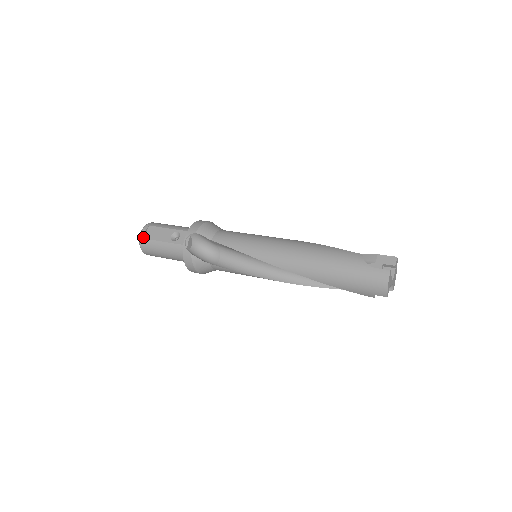
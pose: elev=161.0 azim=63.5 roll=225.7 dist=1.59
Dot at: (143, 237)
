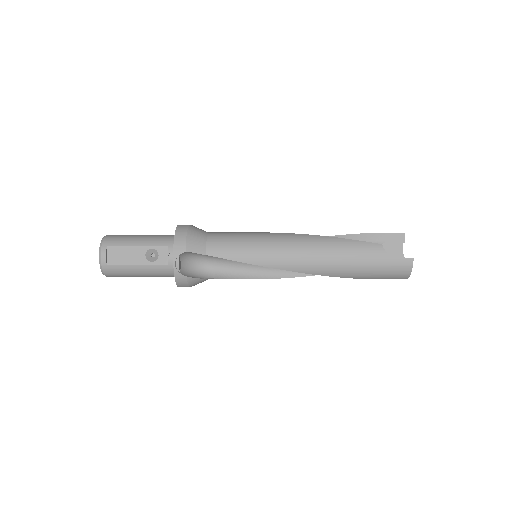
Dot at: (106, 263)
